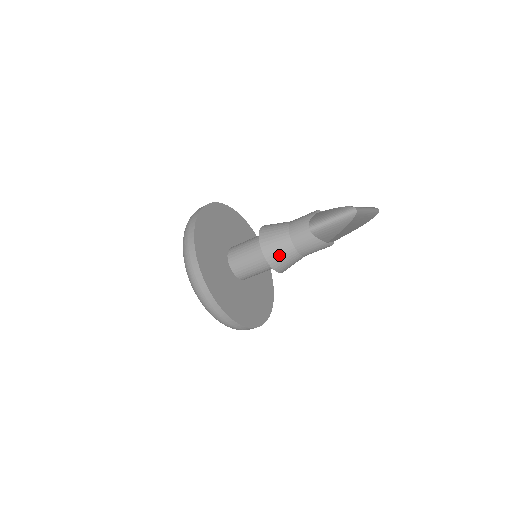
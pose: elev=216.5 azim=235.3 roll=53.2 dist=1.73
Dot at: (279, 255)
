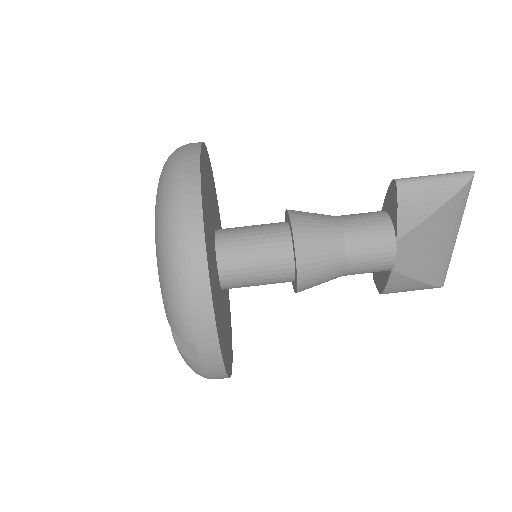
Dot at: (315, 232)
